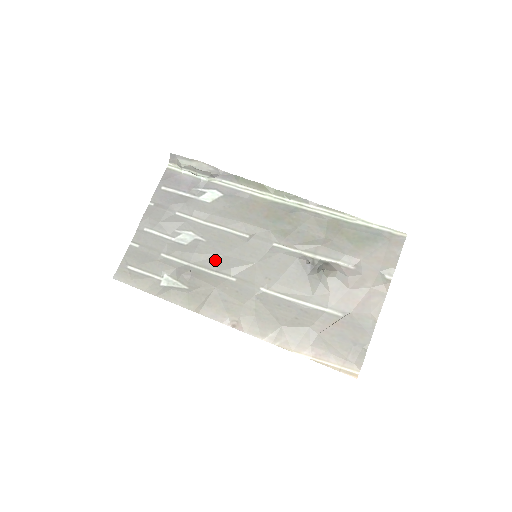
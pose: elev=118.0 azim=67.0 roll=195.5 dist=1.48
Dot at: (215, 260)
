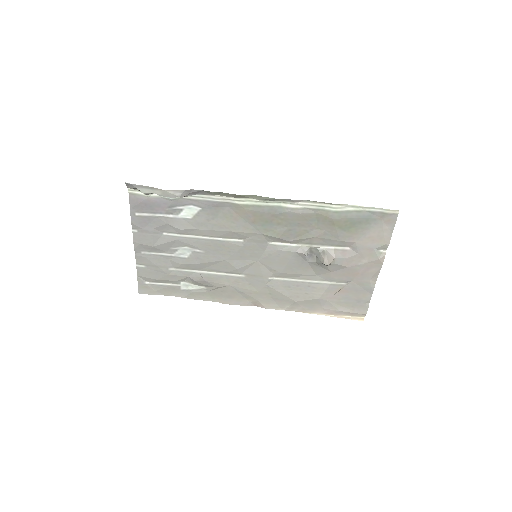
Dot at: (220, 265)
